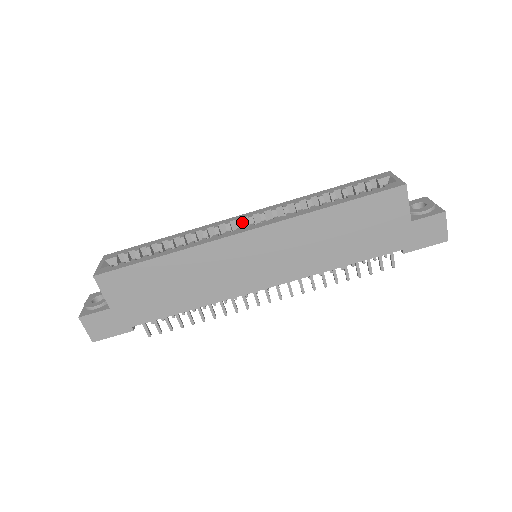
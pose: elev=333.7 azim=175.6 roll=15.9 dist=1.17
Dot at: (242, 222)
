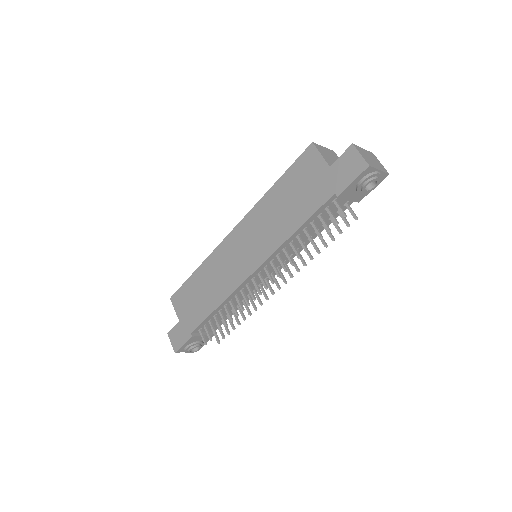
Dot at: occluded
